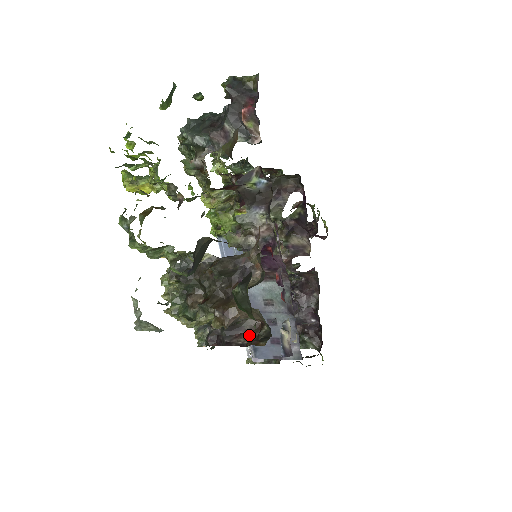
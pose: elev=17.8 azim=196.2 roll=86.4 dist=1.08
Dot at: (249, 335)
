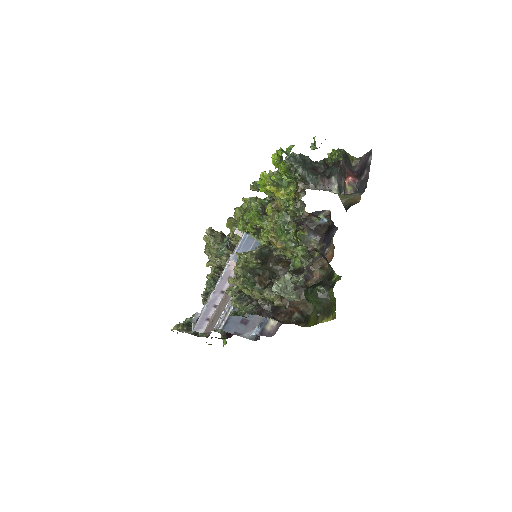
Dot at: (283, 316)
